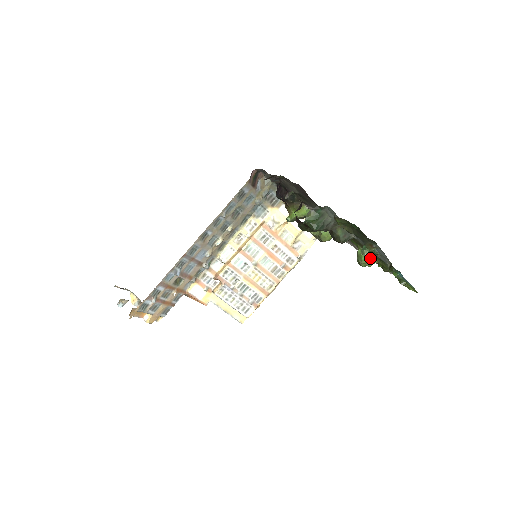
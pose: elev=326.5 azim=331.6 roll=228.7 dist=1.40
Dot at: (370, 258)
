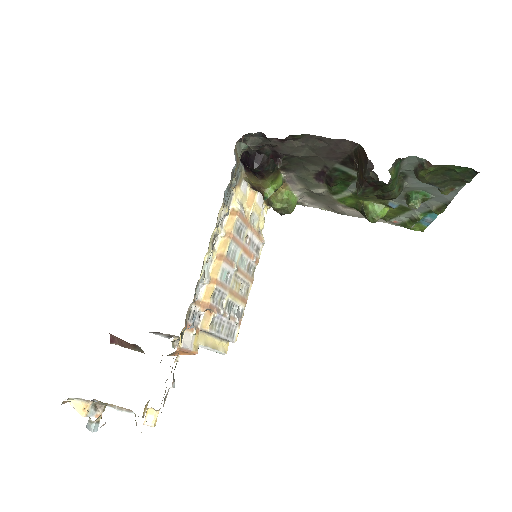
Dot at: (385, 210)
